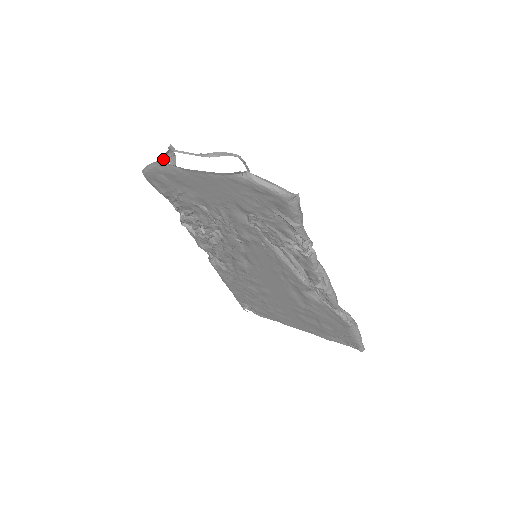
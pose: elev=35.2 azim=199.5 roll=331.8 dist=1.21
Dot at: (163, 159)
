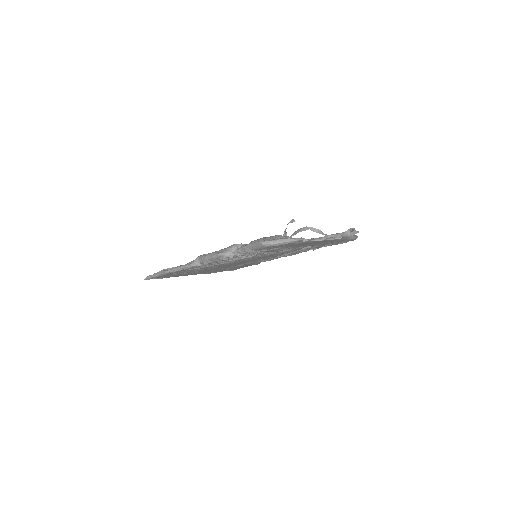
Dot at: occluded
